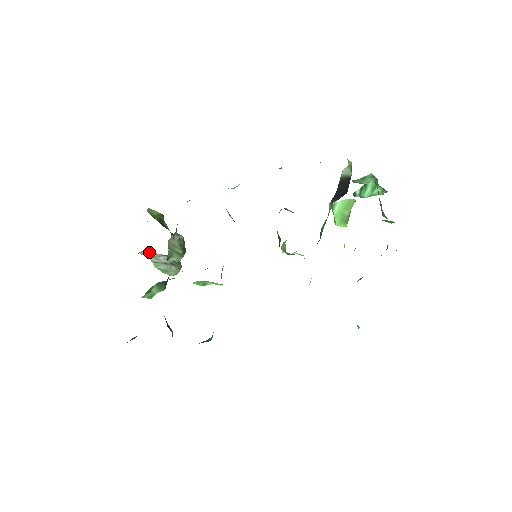
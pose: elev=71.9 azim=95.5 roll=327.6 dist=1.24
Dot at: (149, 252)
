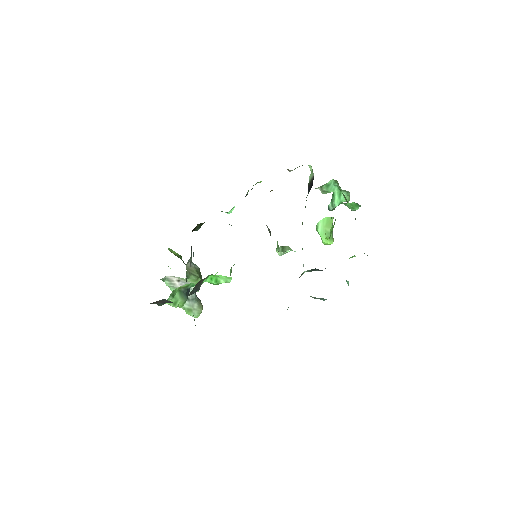
Dot at: (172, 279)
